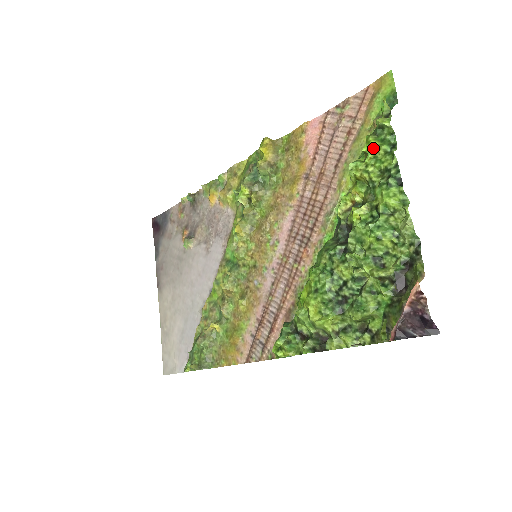
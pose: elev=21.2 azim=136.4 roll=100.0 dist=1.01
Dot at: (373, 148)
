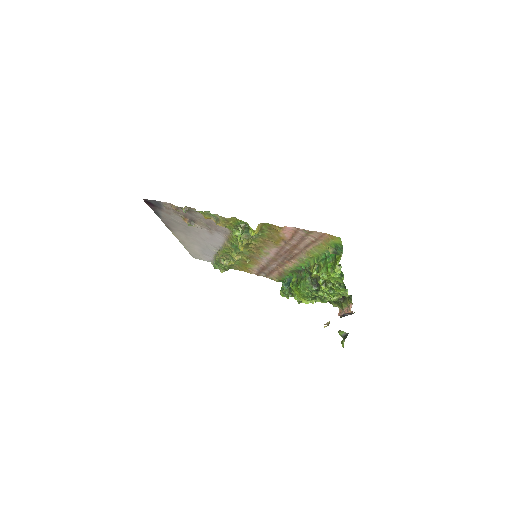
Dot at: (332, 276)
